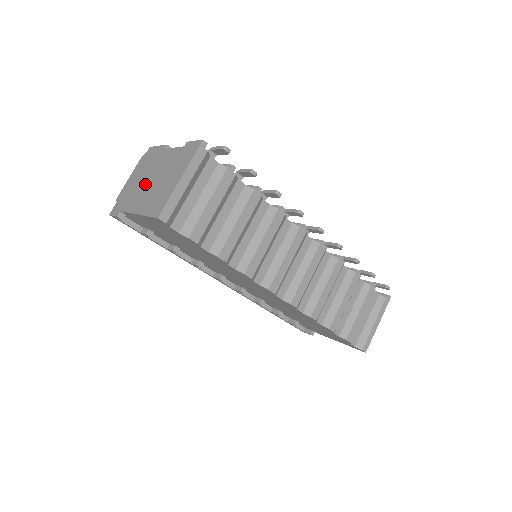
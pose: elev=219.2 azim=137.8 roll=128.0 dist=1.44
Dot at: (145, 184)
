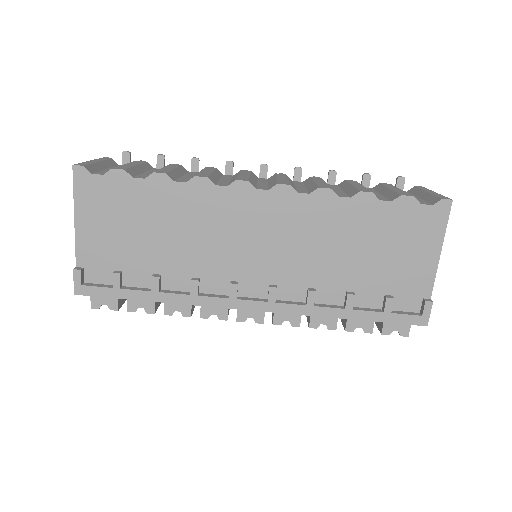
Dot at: occluded
